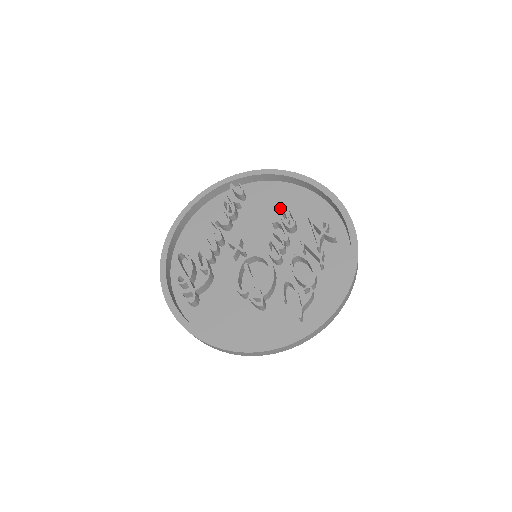
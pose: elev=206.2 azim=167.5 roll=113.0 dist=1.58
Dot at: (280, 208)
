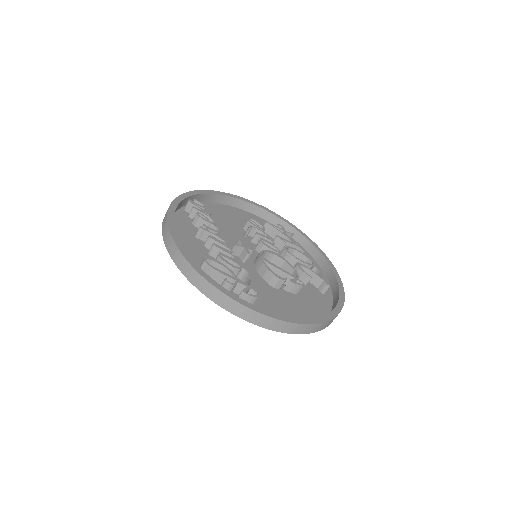
Dot at: (234, 221)
